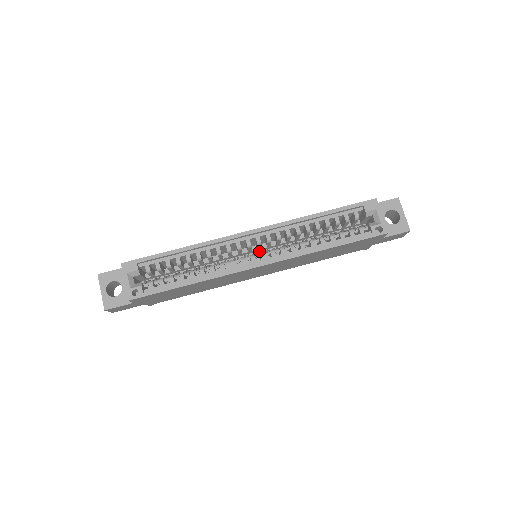
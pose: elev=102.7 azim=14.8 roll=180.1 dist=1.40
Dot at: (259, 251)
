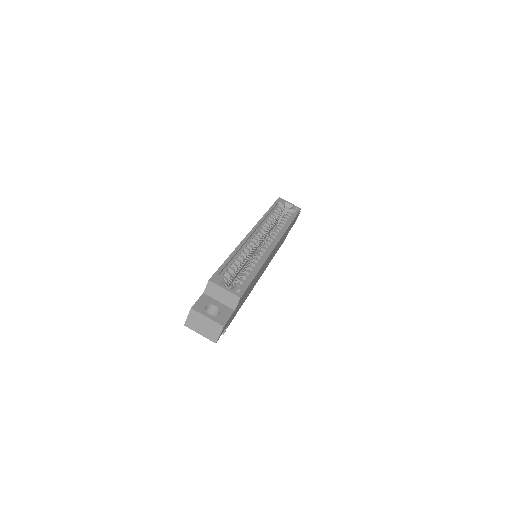
Dot at: (253, 255)
